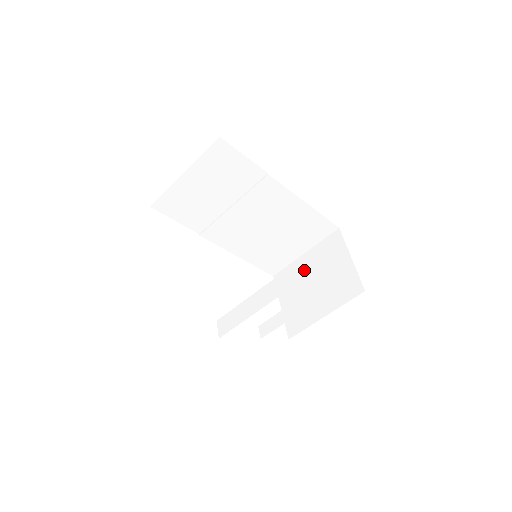
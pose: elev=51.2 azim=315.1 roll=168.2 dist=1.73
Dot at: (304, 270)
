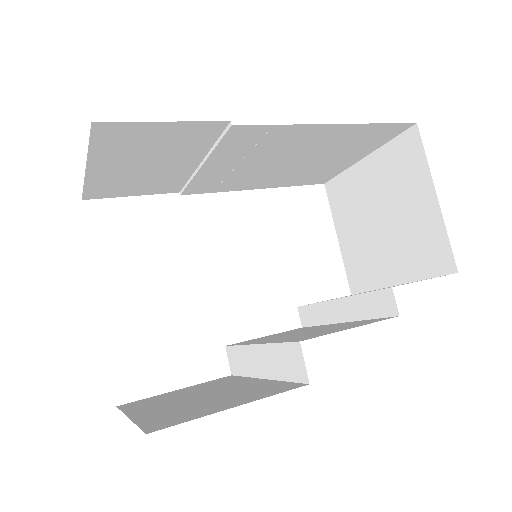
Dot at: (364, 191)
